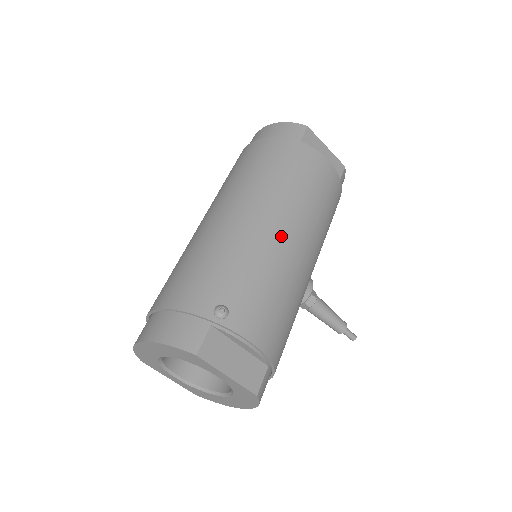
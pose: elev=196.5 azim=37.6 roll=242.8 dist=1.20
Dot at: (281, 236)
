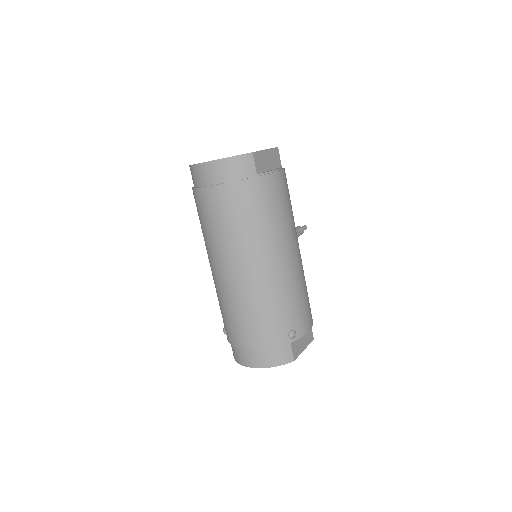
Dot at: (290, 263)
